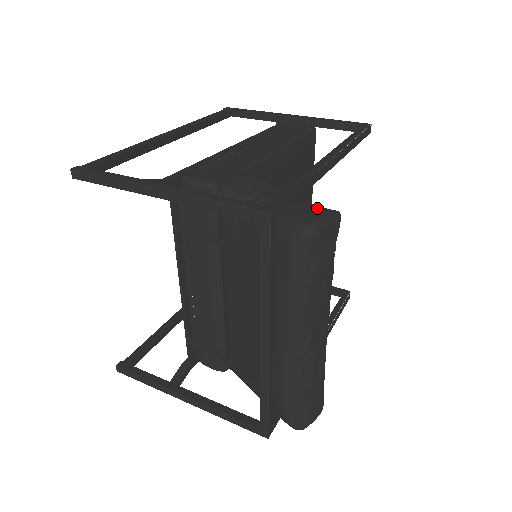
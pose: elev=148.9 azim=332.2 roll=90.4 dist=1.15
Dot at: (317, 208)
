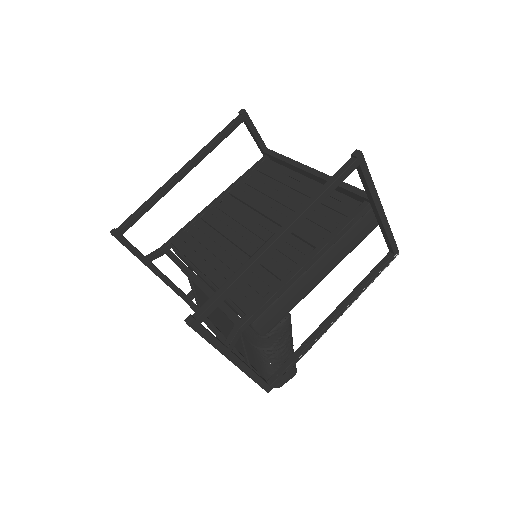
Dot at: (291, 373)
